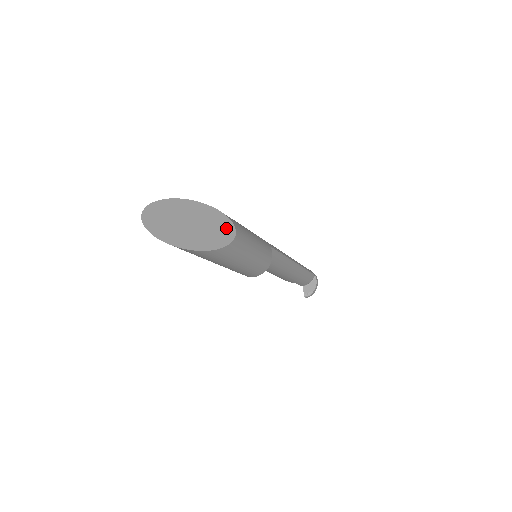
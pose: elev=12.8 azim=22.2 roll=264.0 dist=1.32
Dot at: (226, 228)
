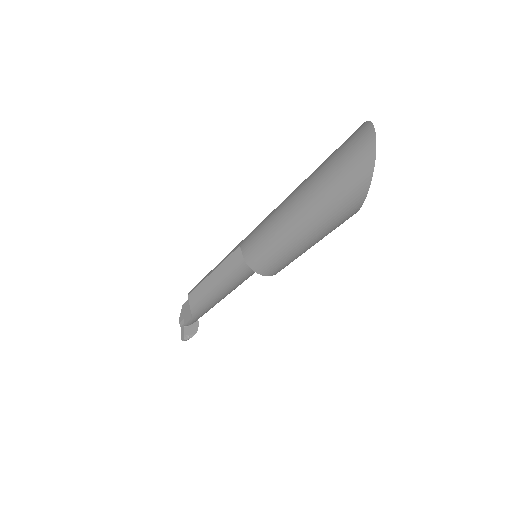
Dot at: occluded
